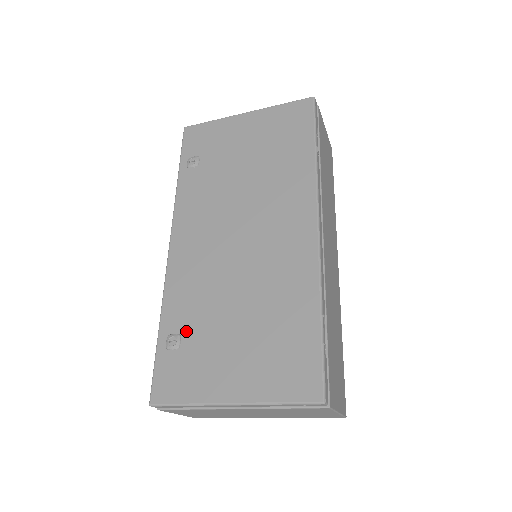
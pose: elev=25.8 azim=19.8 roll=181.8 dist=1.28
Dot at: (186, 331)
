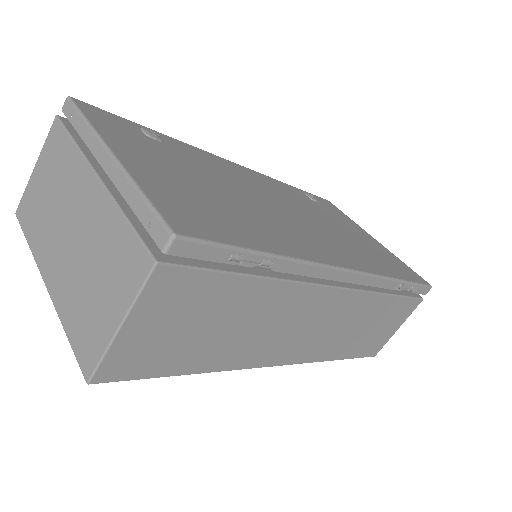
Dot at: (169, 147)
